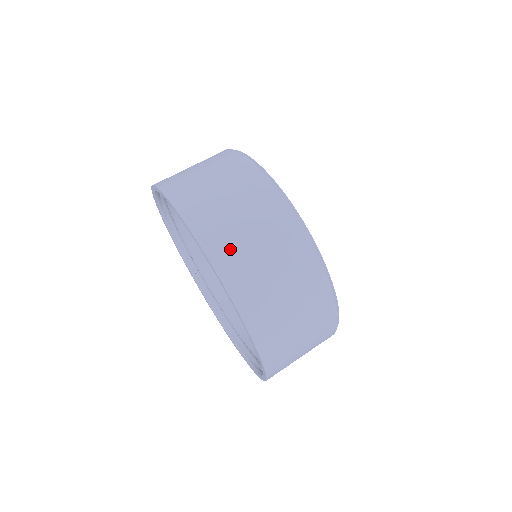
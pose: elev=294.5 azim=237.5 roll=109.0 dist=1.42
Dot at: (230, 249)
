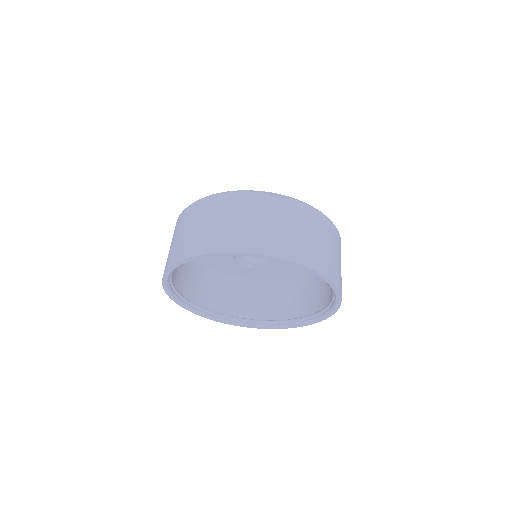
Dot at: (251, 238)
